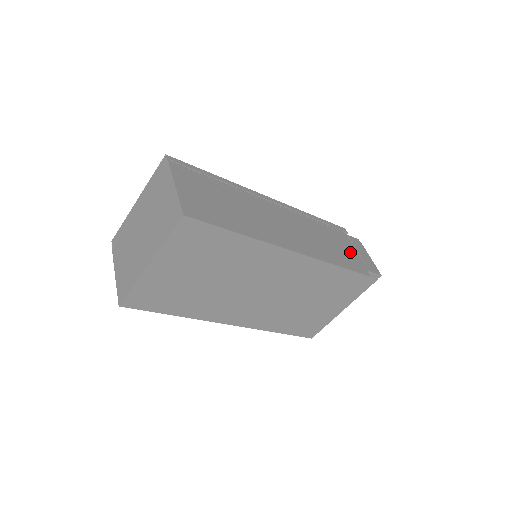
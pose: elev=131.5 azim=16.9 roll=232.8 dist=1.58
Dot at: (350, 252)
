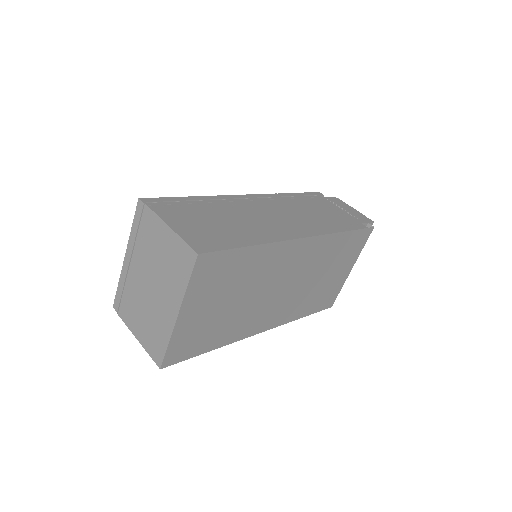
Dot at: (339, 213)
